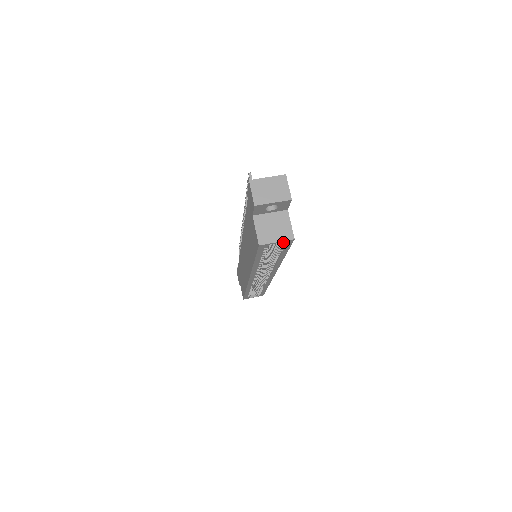
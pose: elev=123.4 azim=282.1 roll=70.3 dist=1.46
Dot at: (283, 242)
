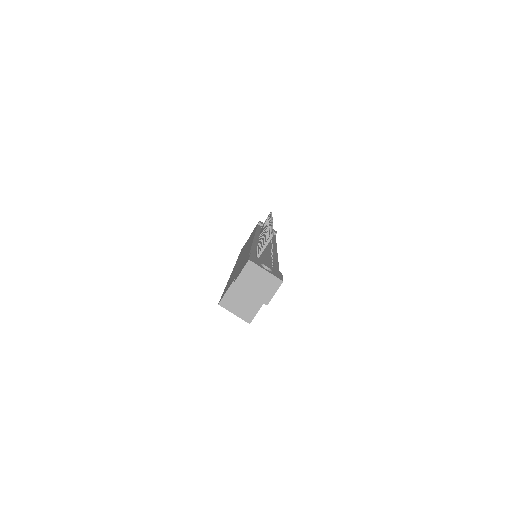
Dot at: (241, 316)
